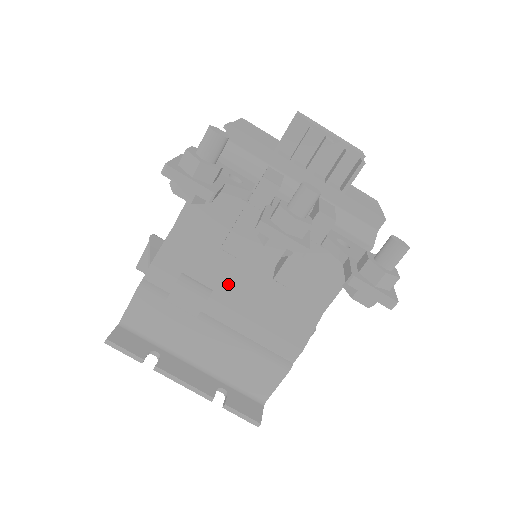
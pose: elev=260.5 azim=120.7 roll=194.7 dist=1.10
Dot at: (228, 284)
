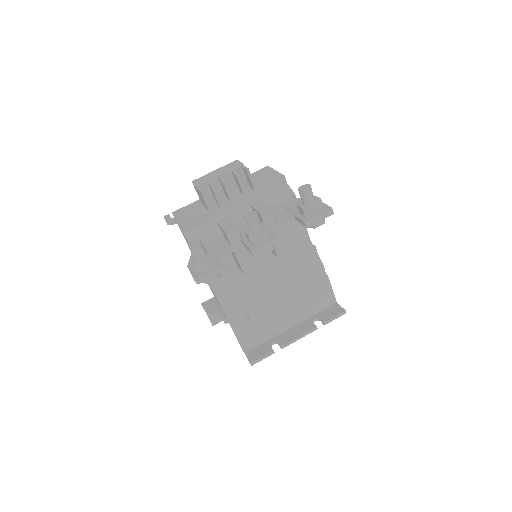
Dot at: (262, 282)
